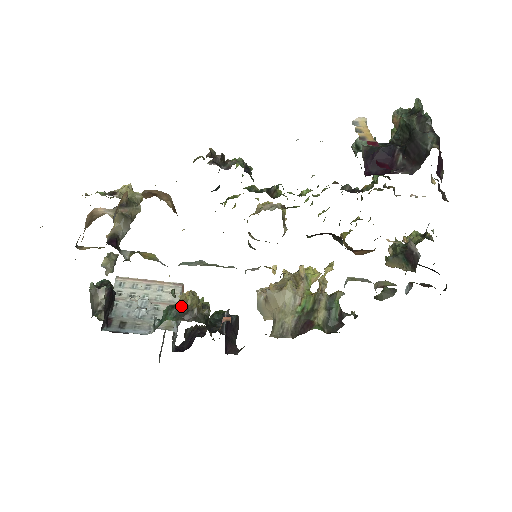
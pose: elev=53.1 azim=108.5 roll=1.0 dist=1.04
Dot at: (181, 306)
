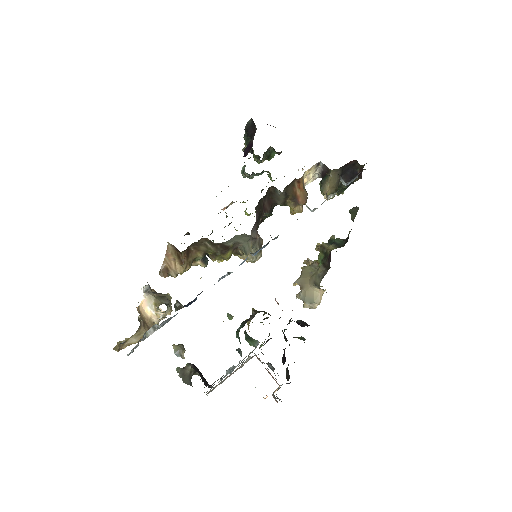
Dot at: (243, 321)
